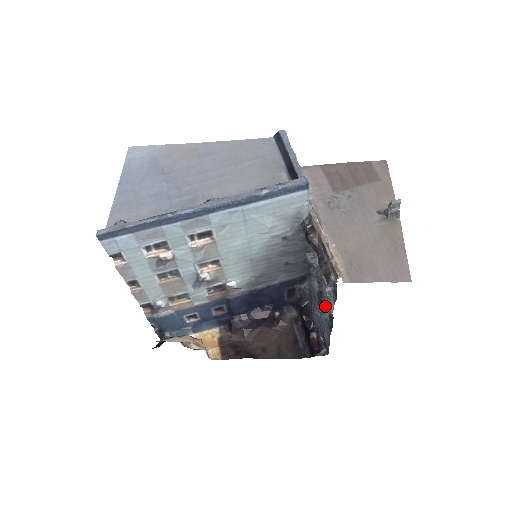
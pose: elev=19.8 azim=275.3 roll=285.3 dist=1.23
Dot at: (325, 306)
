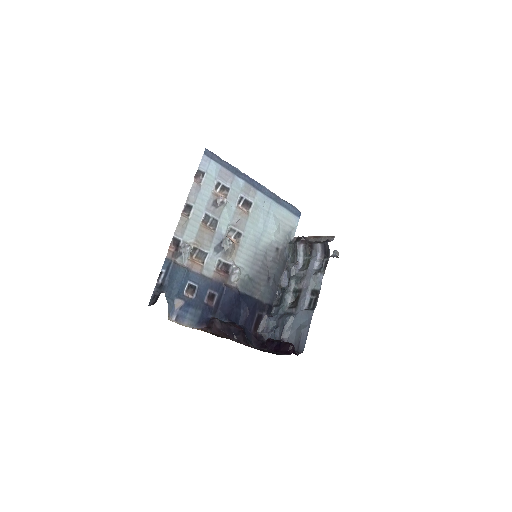
Dot at: (306, 295)
